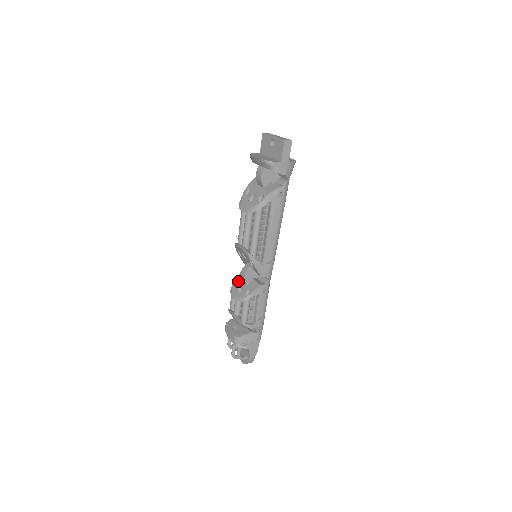
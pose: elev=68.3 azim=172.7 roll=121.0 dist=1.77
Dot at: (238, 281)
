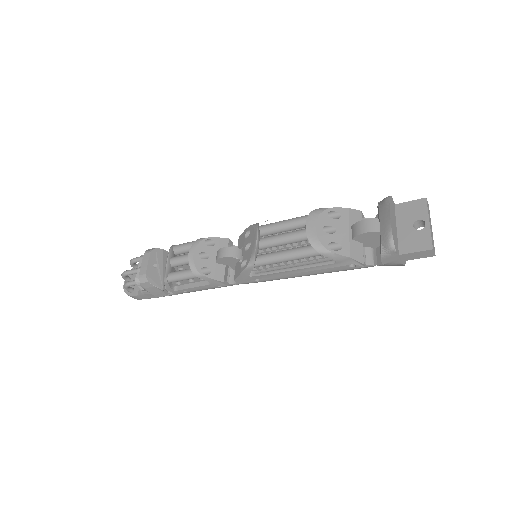
Dot at: (213, 243)
